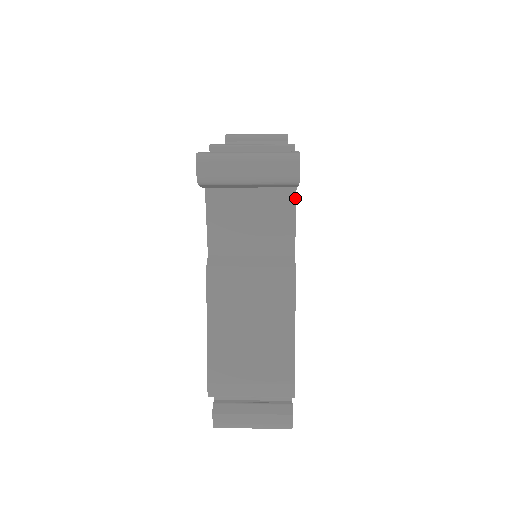
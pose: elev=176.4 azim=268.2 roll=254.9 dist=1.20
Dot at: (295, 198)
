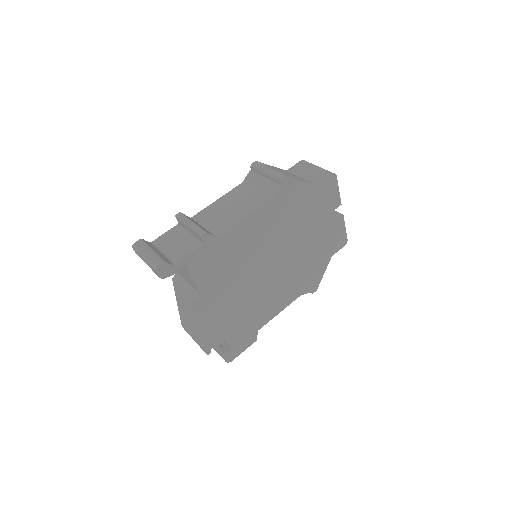
Dot at: (189, 272)
